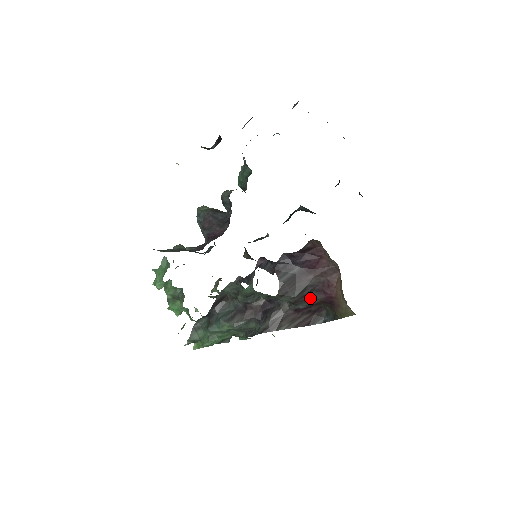
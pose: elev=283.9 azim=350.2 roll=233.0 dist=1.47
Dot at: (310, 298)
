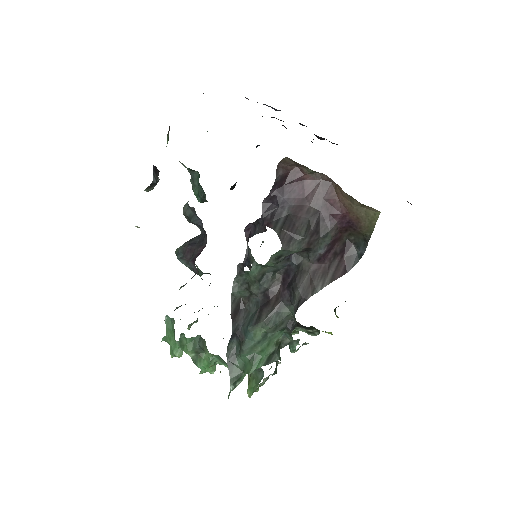
Dot at: (322, 232)
